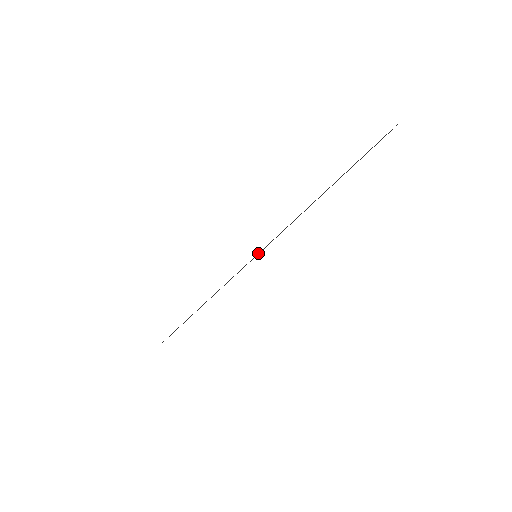
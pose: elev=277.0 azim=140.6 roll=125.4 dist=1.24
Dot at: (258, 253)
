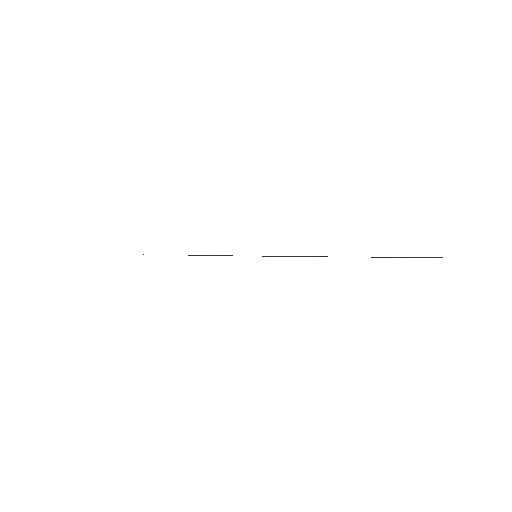
Dot at: occluded
